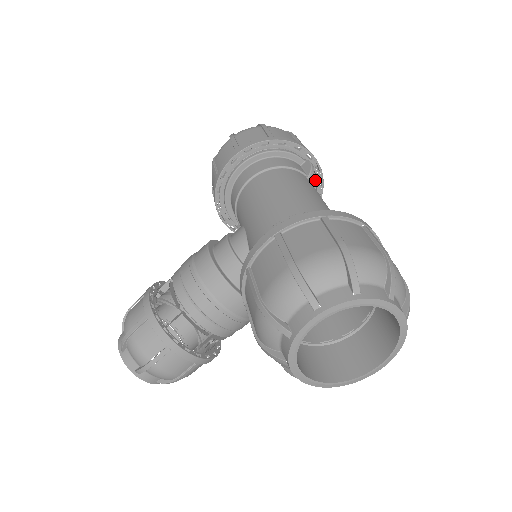
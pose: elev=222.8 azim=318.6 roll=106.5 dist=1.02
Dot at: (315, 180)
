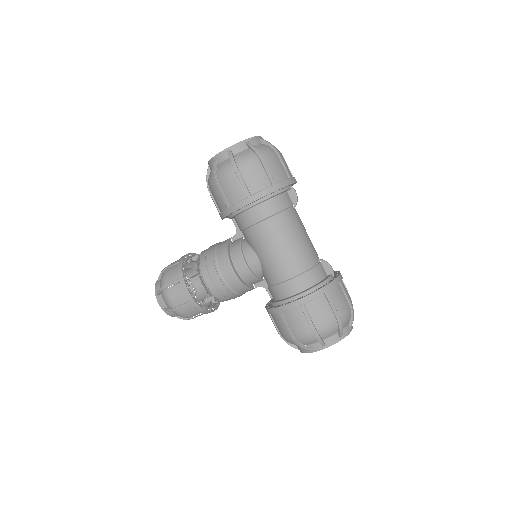
Dot at: occluded
